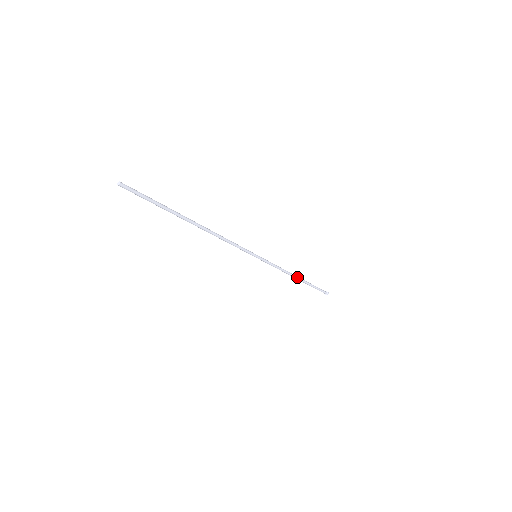
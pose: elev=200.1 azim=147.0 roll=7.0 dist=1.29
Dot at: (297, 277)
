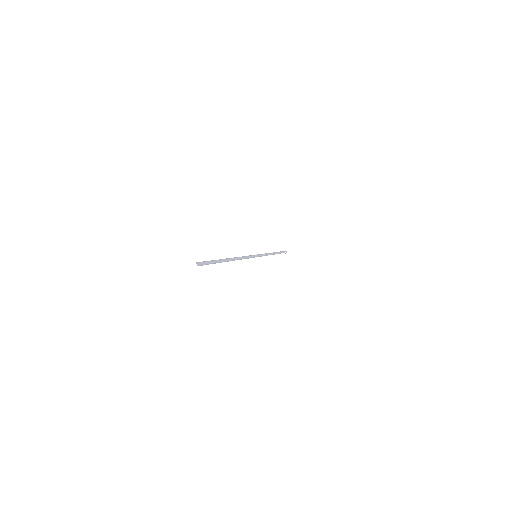
Dot at: (273, 254)
